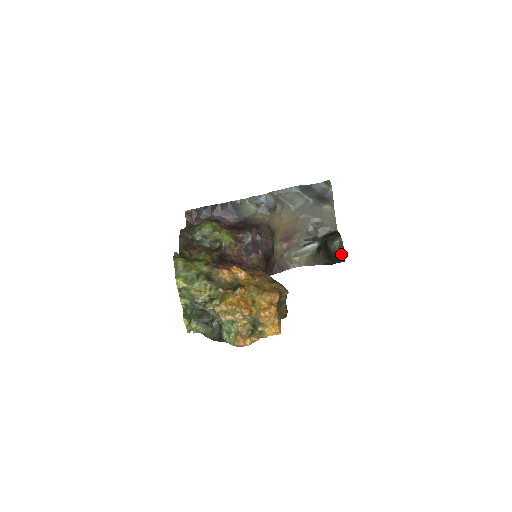
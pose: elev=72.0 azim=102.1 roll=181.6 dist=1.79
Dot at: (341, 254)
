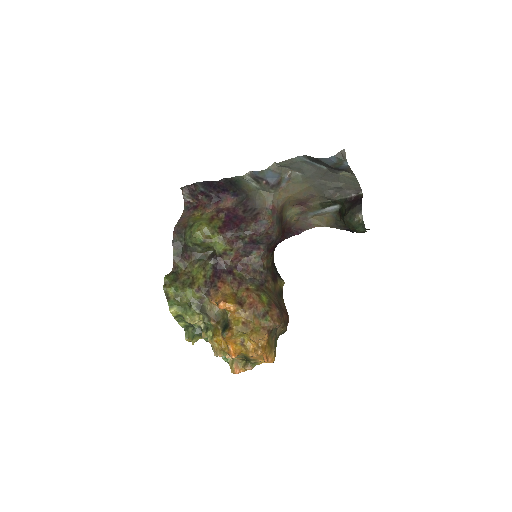
Dot at: (361, 232)
